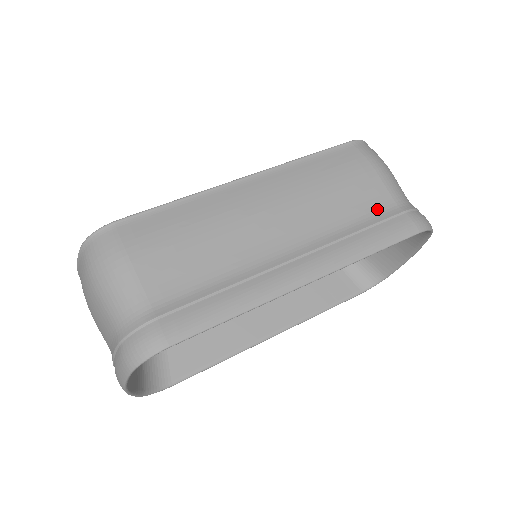
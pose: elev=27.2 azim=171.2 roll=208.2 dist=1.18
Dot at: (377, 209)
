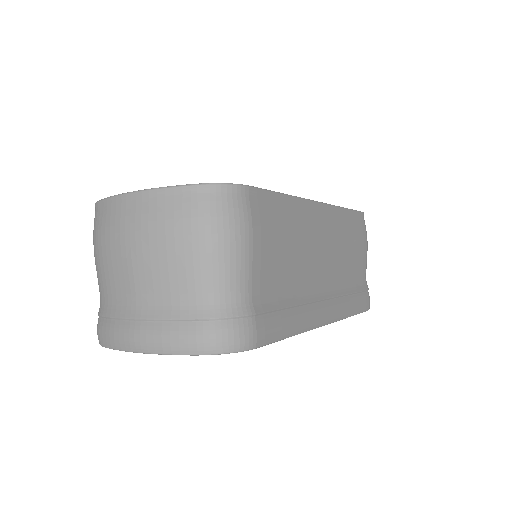
Dot at: (359, 279)
